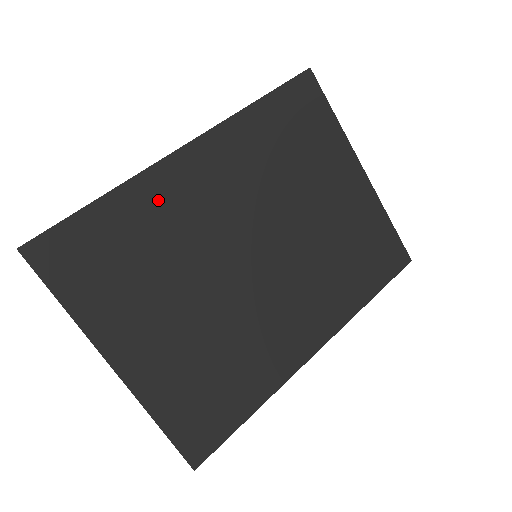
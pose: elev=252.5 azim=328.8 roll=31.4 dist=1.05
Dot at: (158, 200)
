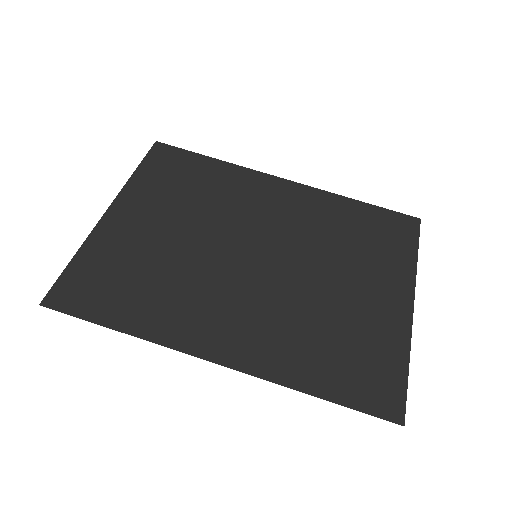
Dot at: (238, 182)
